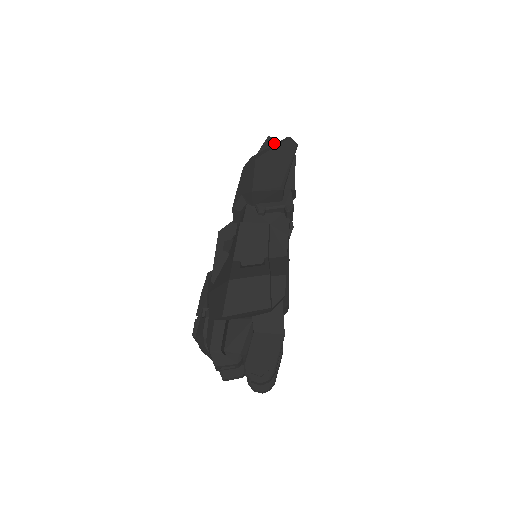
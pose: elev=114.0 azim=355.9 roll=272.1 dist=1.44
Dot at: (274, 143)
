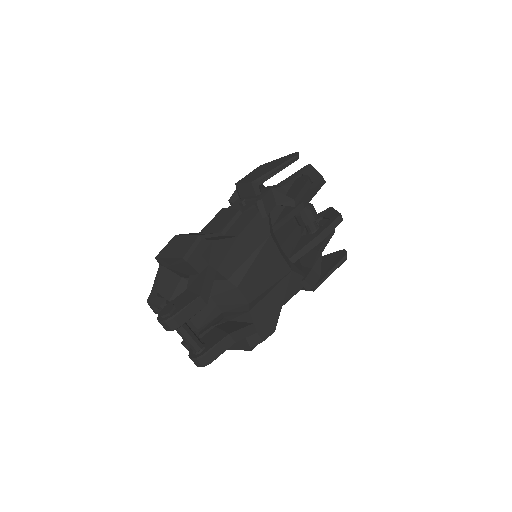
Dot at: (310, 168)
